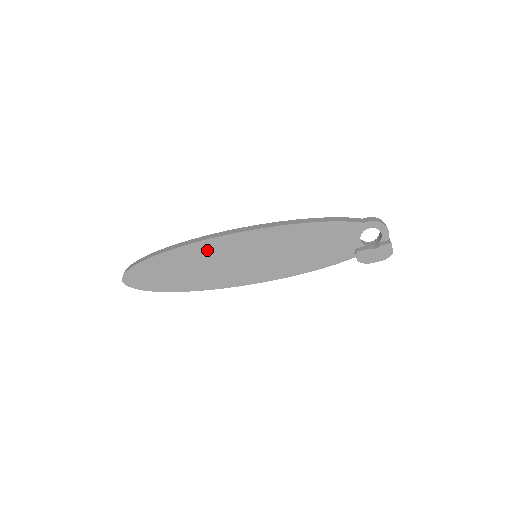
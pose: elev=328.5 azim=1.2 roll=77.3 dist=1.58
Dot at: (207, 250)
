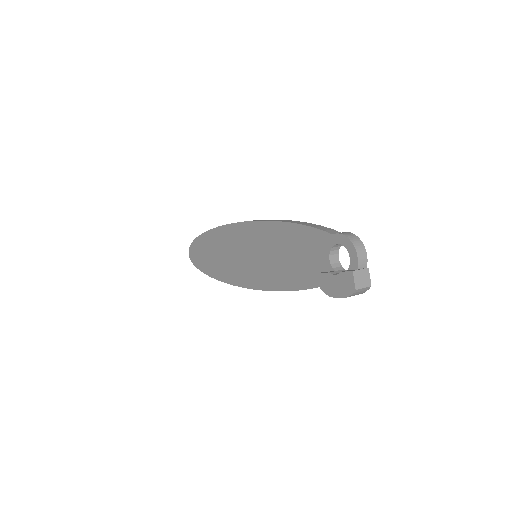
Dot at: (226, 237)
